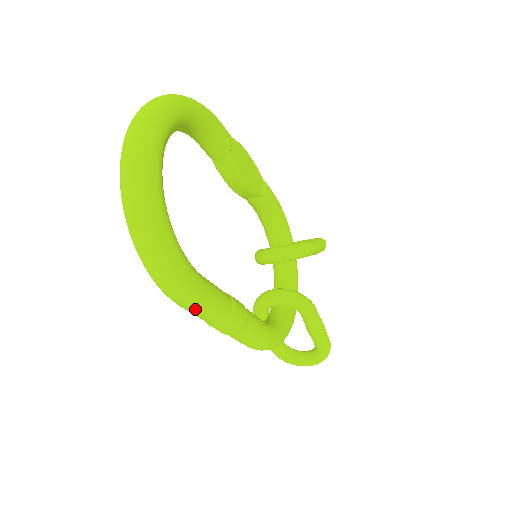
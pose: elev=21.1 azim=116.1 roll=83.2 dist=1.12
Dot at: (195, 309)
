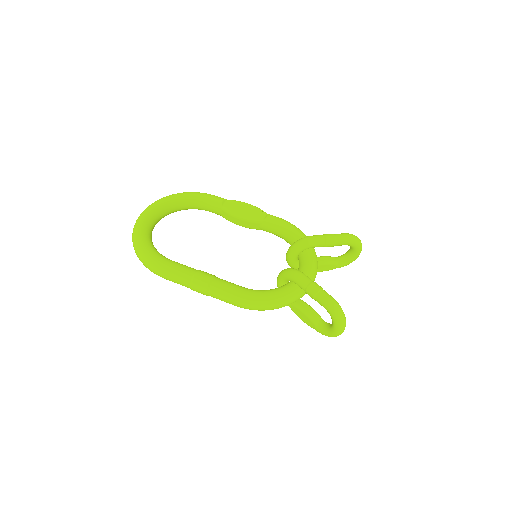
Dot at: (167, 276)
